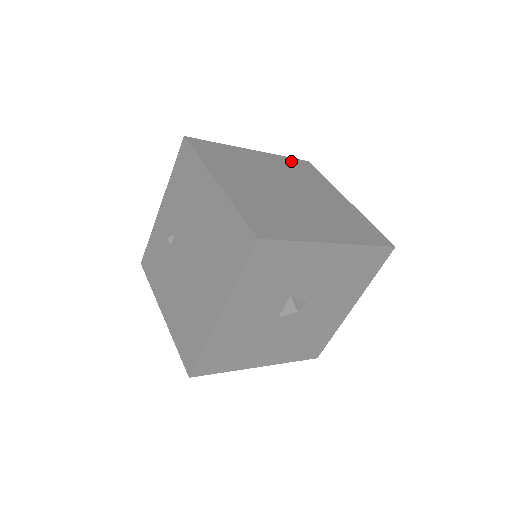
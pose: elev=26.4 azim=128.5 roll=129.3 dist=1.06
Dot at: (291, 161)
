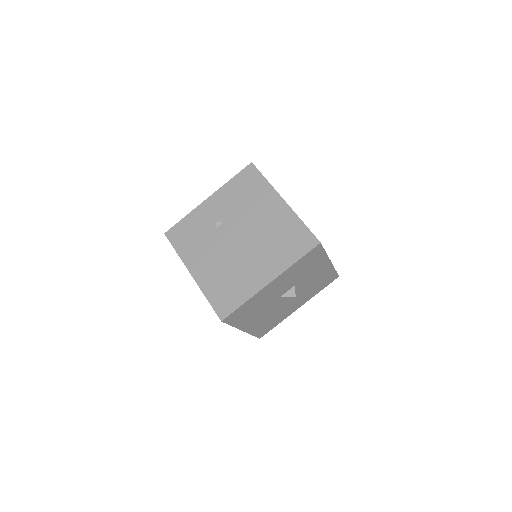
Dot at: occluded
